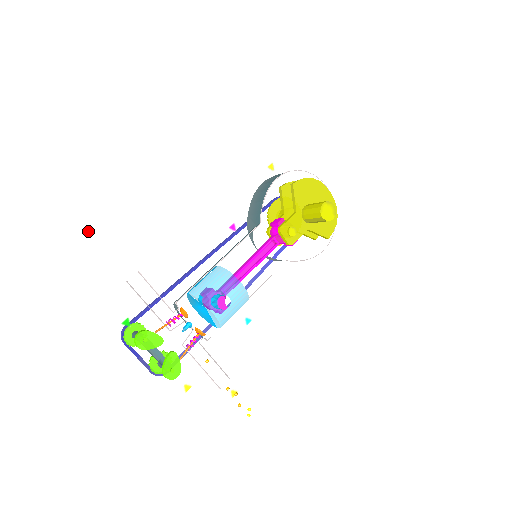
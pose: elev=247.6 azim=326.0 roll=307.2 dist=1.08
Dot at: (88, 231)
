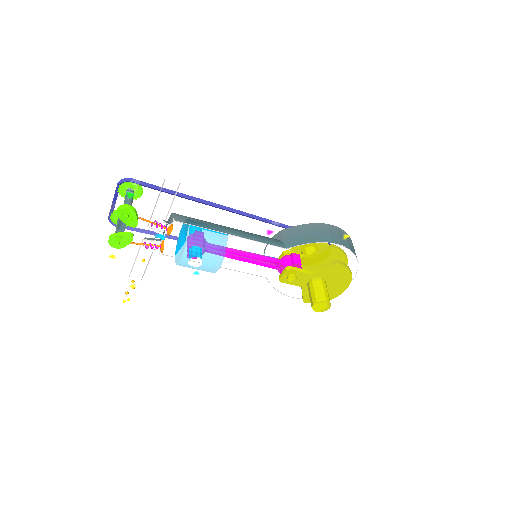
Dot at: (188, 129)
